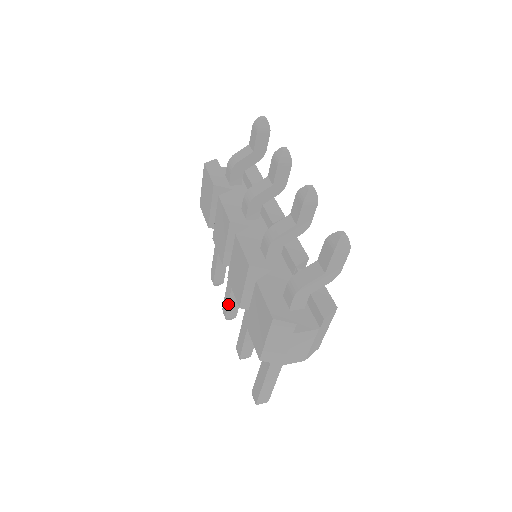
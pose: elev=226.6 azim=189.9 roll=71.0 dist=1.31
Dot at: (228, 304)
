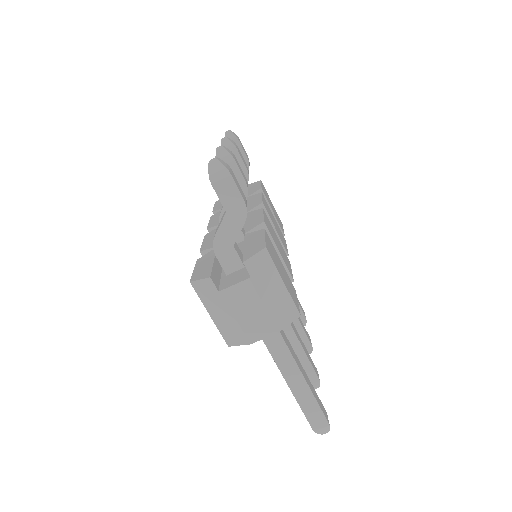
Dot at: occluded
